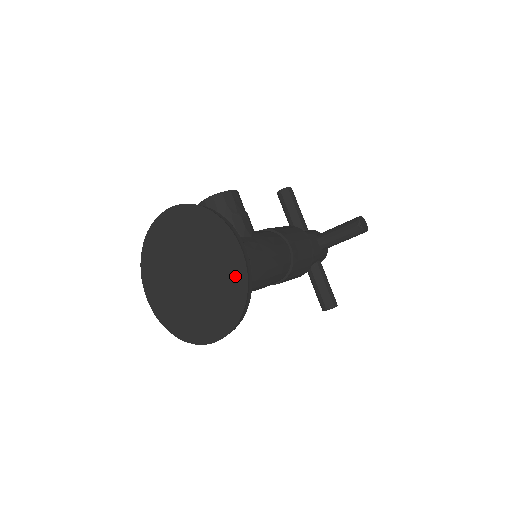
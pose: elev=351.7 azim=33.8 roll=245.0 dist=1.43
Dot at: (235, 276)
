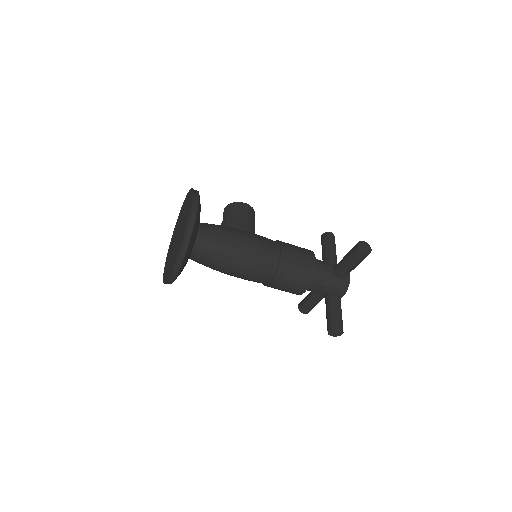
Dot at: occluded
